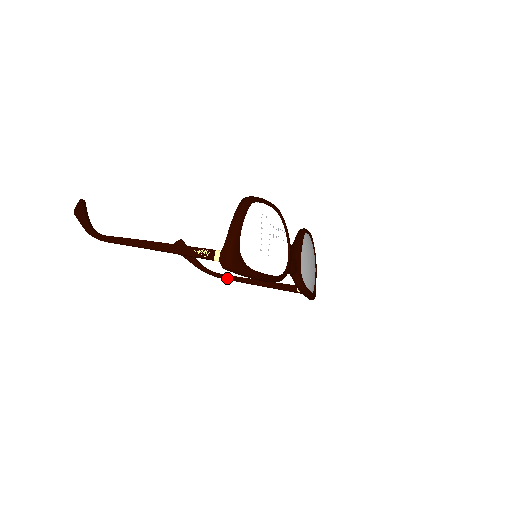
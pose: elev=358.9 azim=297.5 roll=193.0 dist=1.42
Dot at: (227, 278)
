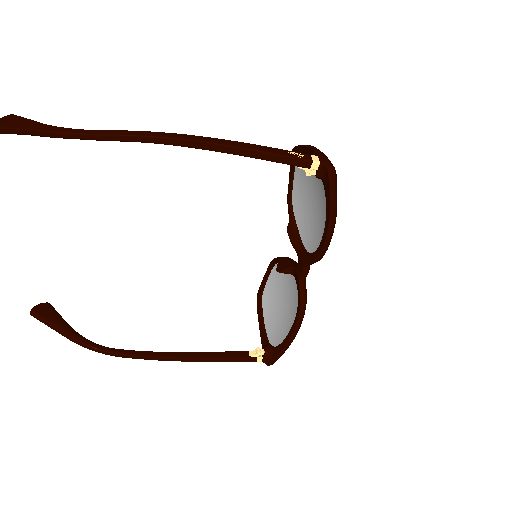
Dot at: (132, 353)
